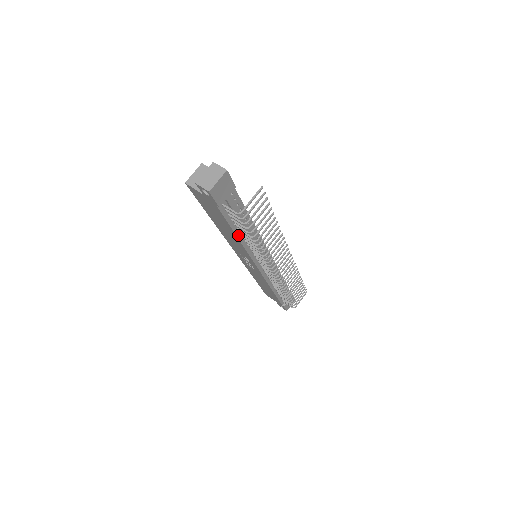
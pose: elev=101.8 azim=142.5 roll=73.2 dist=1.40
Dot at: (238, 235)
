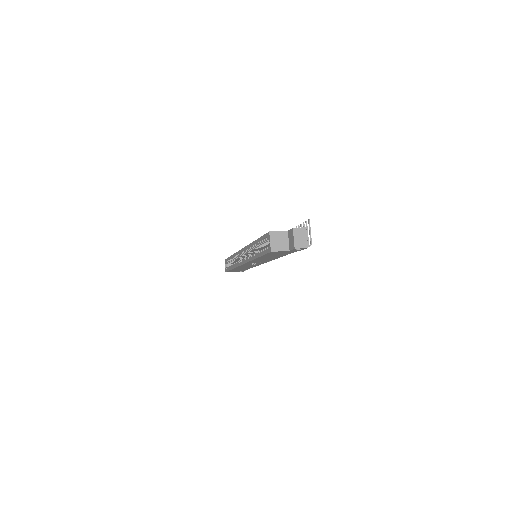
Dot at: occluded
